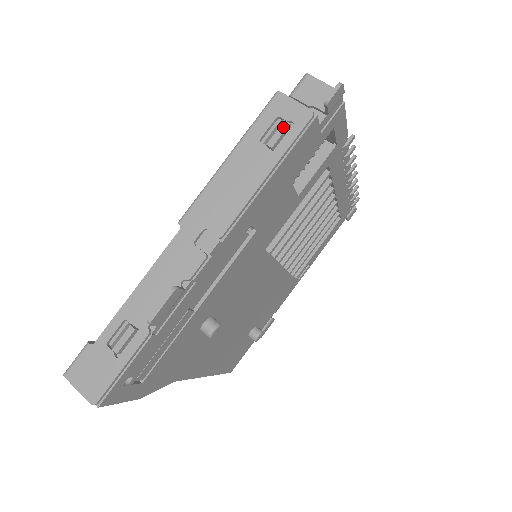
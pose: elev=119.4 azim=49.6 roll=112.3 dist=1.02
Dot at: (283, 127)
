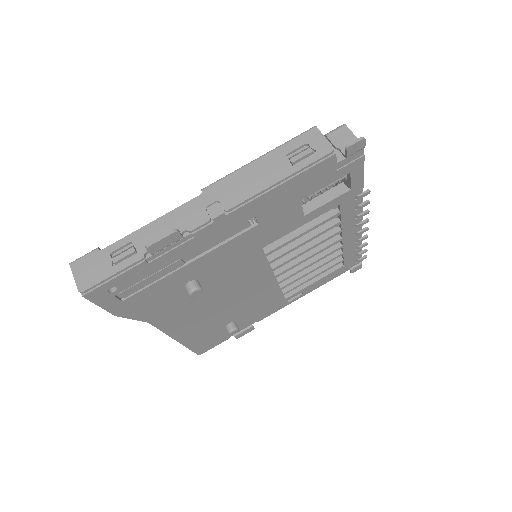
Dot at: (307, 151)
